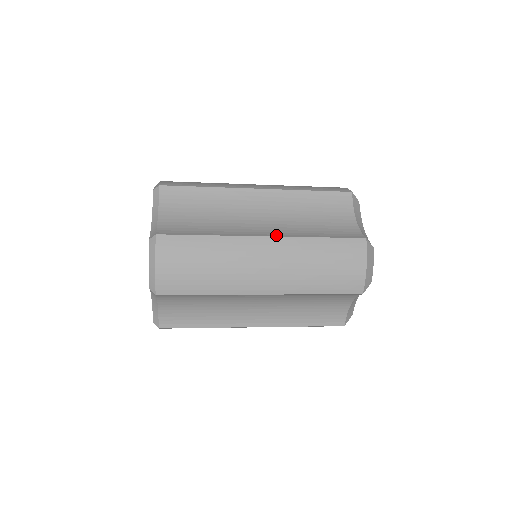
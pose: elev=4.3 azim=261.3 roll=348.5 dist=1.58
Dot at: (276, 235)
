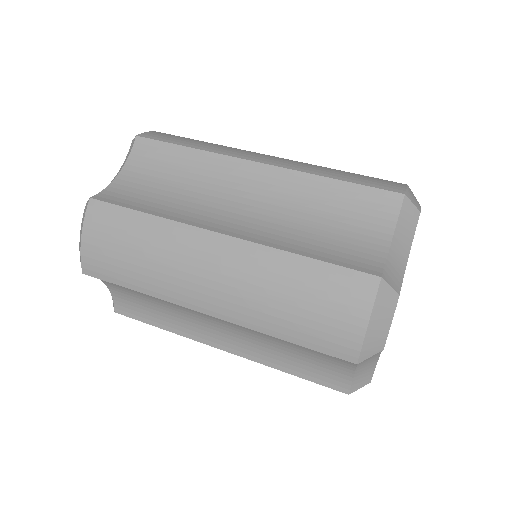
Dot at: (239, 235)
